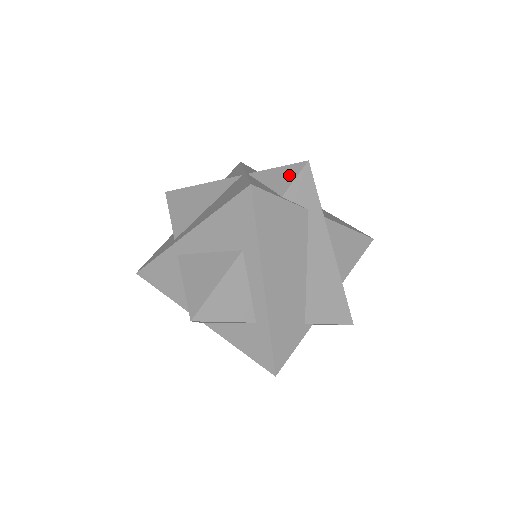
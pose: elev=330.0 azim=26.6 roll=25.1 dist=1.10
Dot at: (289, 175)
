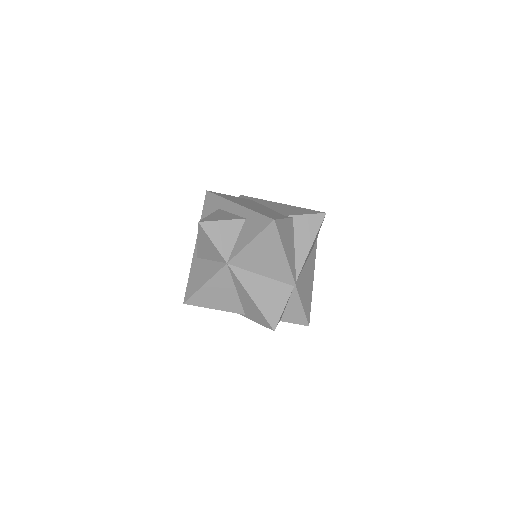
Dot at: occluded
